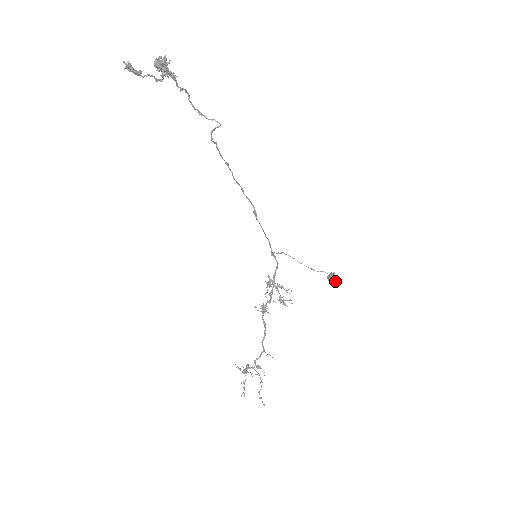
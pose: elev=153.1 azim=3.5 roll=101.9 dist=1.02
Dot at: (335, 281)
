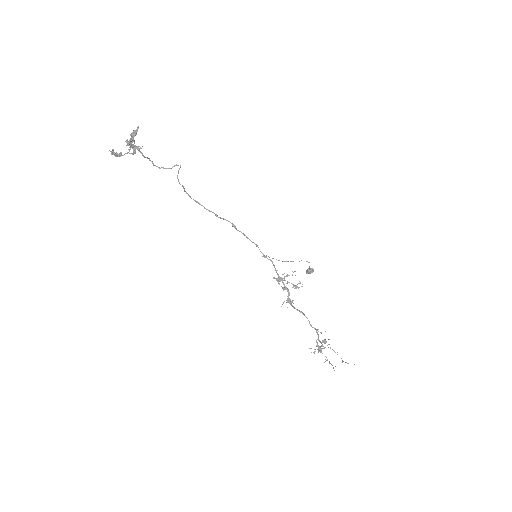
Dot at: (313, 270)
